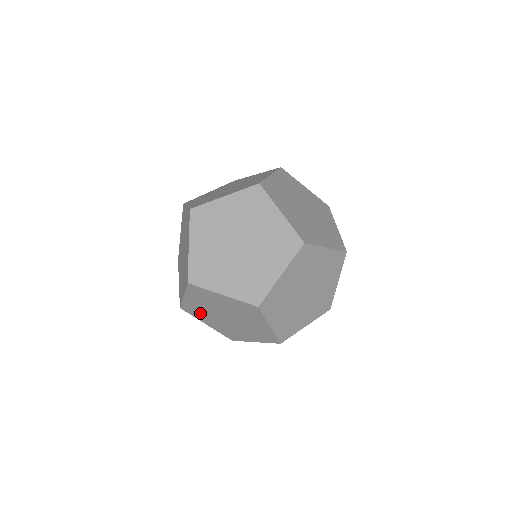
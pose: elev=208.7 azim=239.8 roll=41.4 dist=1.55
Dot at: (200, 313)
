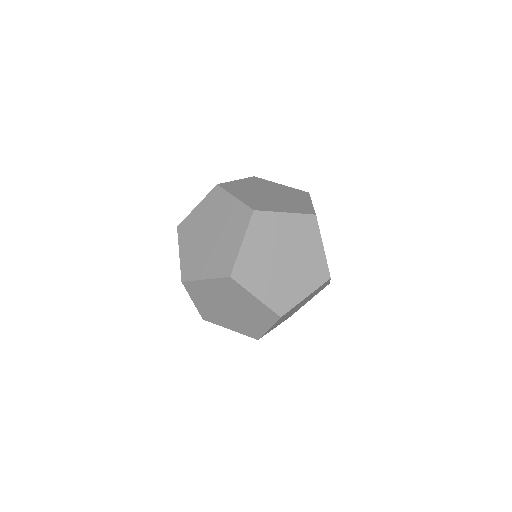
Dot at: (215, 316)
